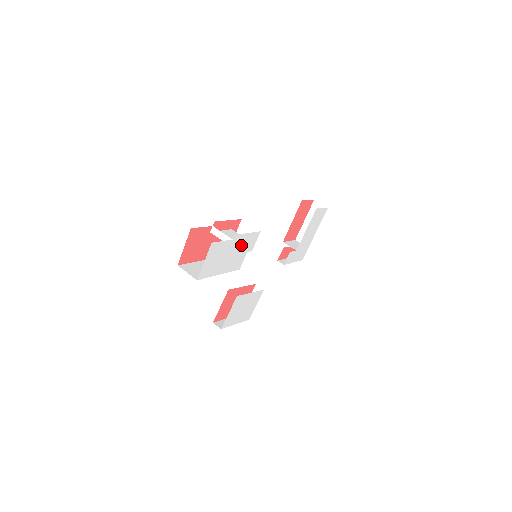
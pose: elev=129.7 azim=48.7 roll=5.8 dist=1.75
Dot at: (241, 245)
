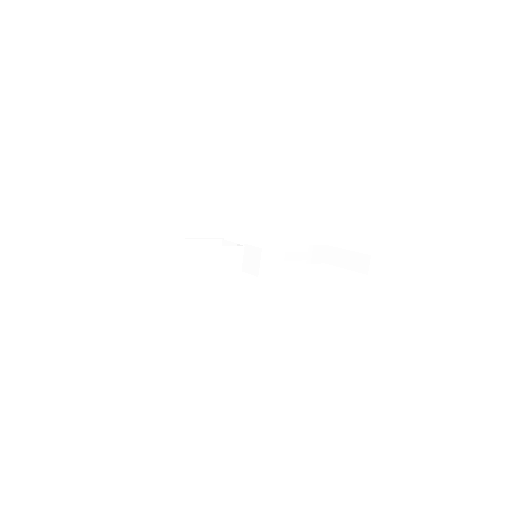
Dot at: (227, 274)
